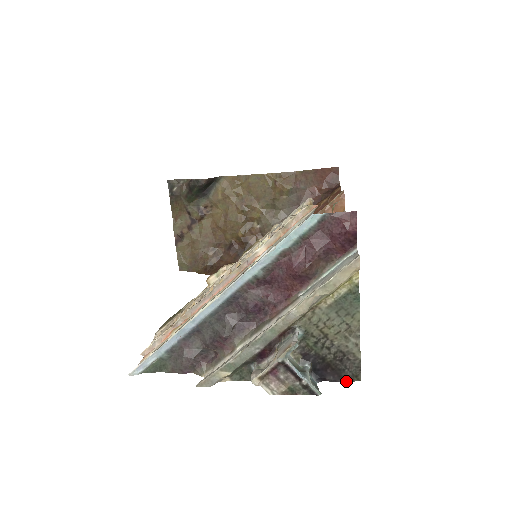
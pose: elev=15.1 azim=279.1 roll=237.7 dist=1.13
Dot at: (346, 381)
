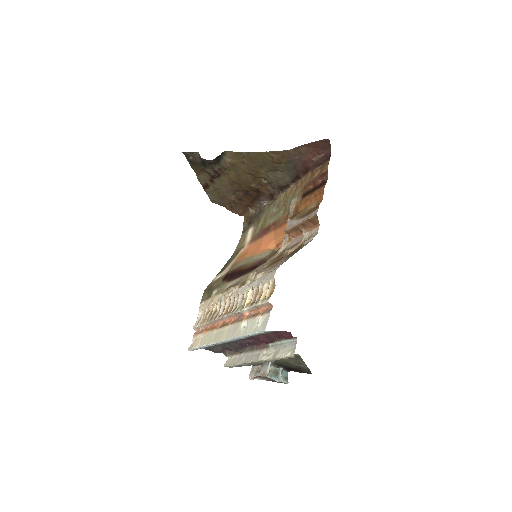
Dot at: occluded
